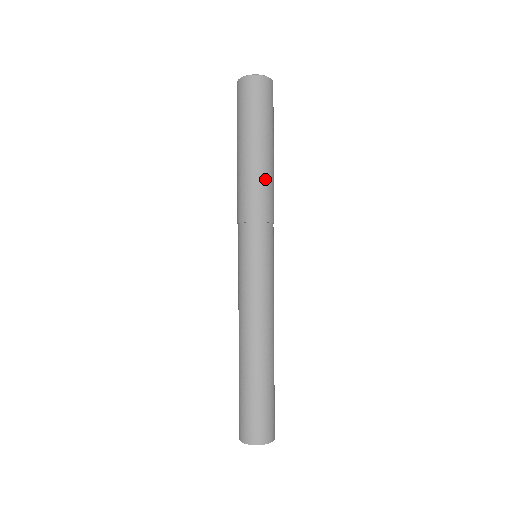
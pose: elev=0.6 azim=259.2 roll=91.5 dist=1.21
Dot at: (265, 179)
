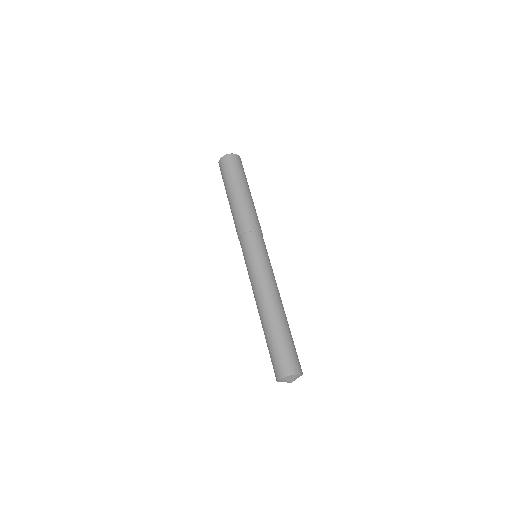
Dot at: (251, 207)
